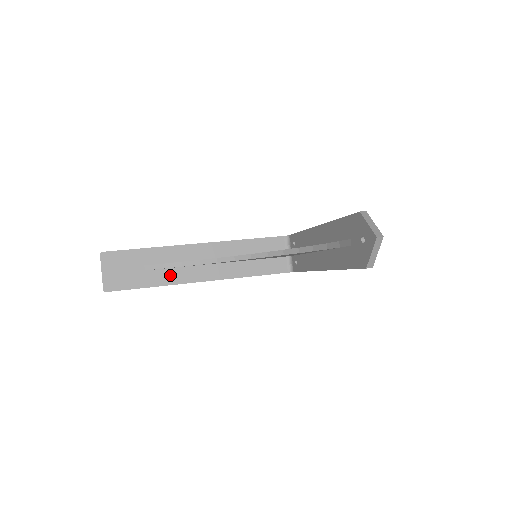
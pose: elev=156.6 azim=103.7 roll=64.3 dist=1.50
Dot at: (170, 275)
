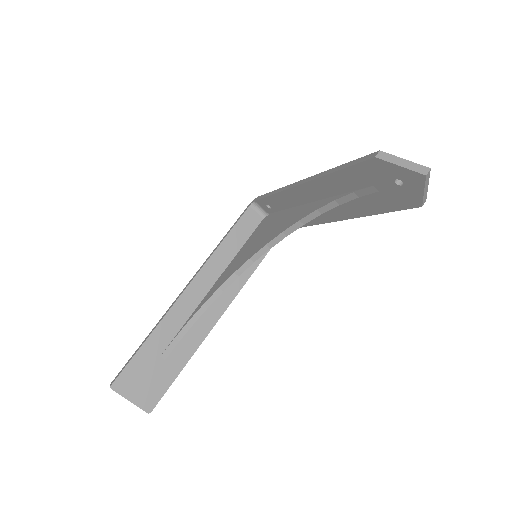
Dot at: (189, 340)
